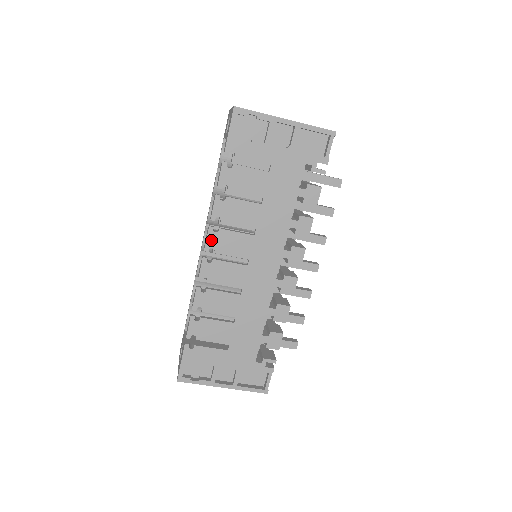
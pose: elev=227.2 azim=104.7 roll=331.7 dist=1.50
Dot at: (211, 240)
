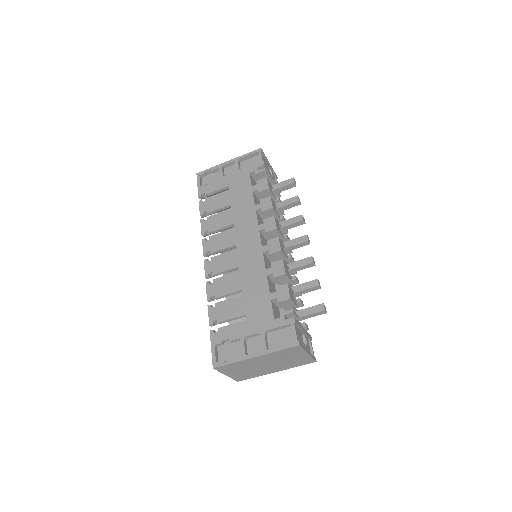
Dot at: (206, 247)
